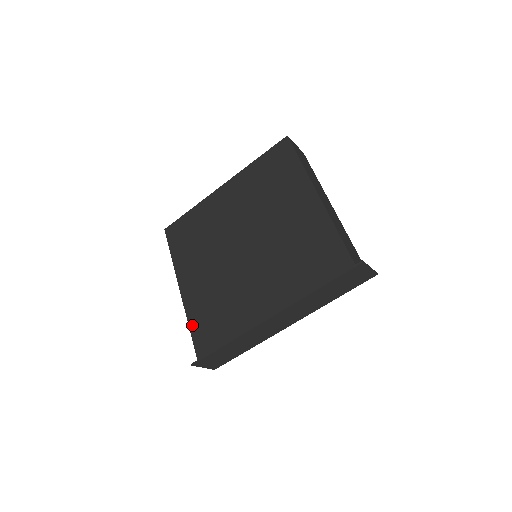
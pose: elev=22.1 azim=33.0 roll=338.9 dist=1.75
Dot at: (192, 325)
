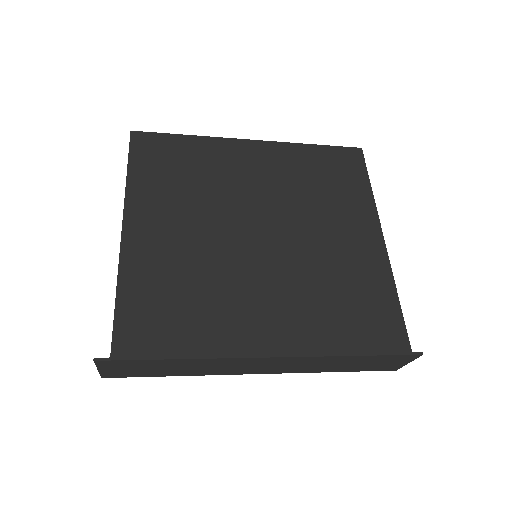
Dot at: (124, 296)
